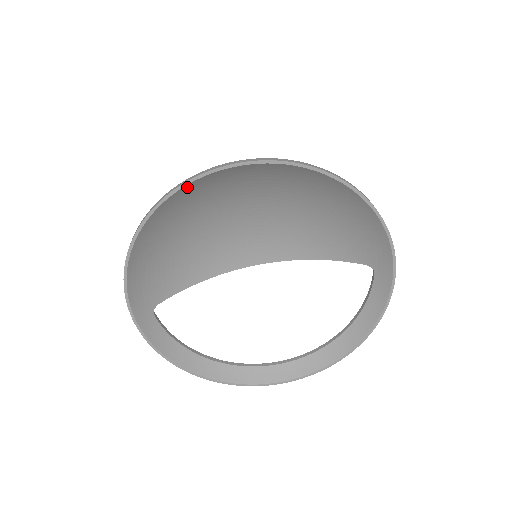
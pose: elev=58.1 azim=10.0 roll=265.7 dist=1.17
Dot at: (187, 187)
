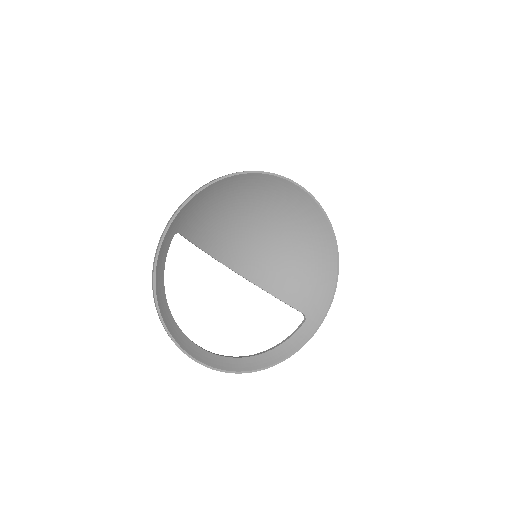
Dot at: (276, 179)
